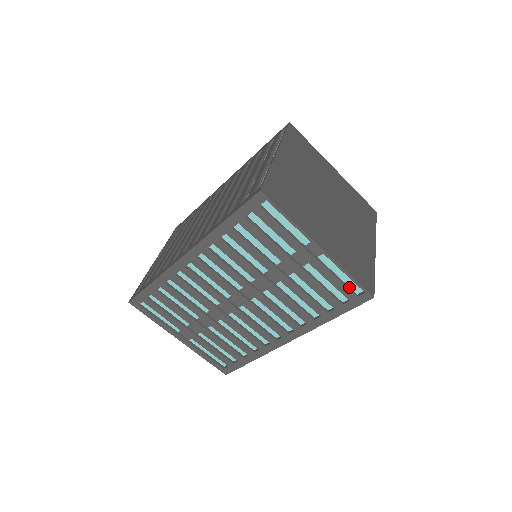
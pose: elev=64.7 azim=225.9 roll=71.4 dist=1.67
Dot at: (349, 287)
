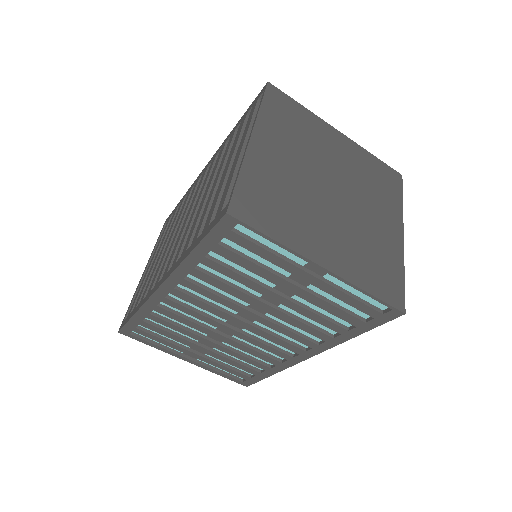
Dot at: (370, 304)
